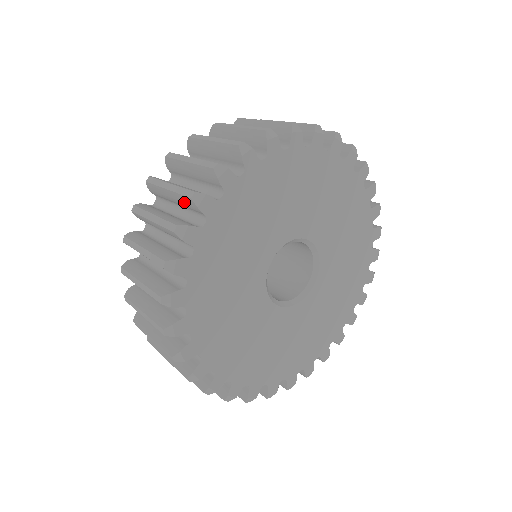
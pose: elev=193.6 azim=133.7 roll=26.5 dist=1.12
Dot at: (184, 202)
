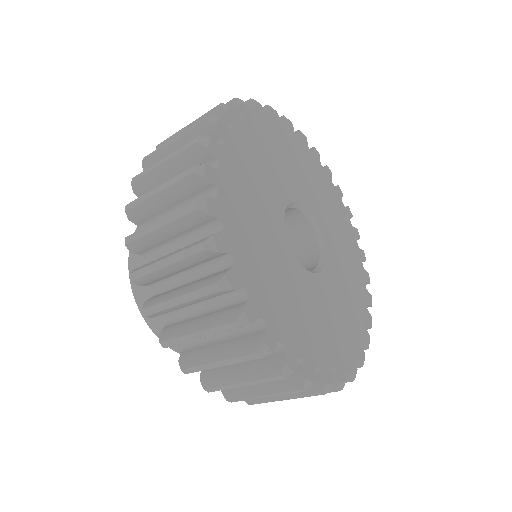
Dot at: (188, 159)
